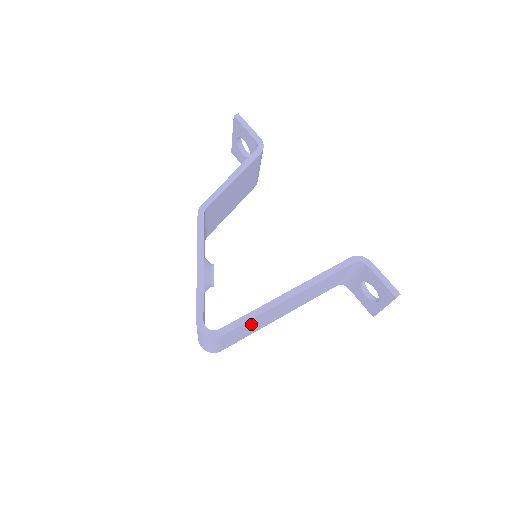
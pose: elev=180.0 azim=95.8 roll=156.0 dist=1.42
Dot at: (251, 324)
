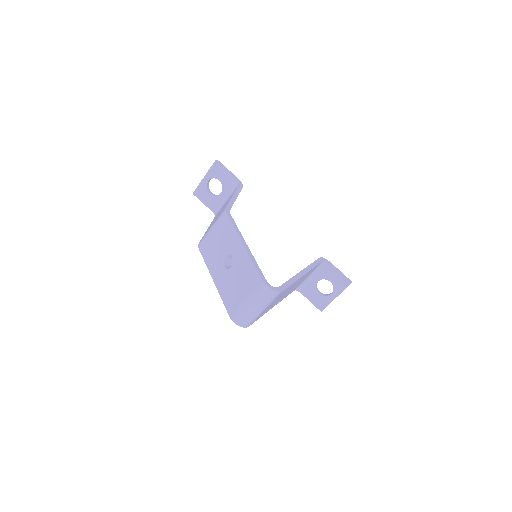
Dot at: (282, 294)
